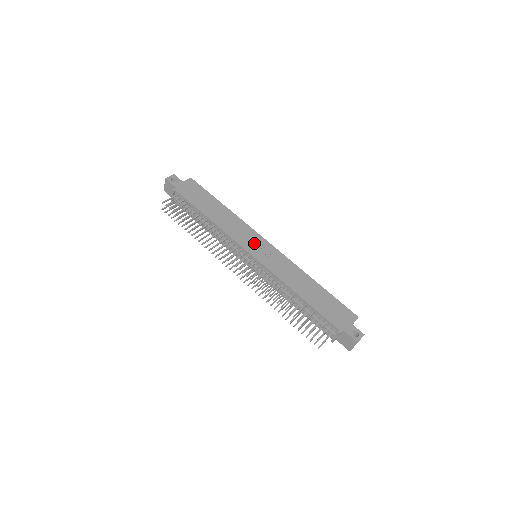
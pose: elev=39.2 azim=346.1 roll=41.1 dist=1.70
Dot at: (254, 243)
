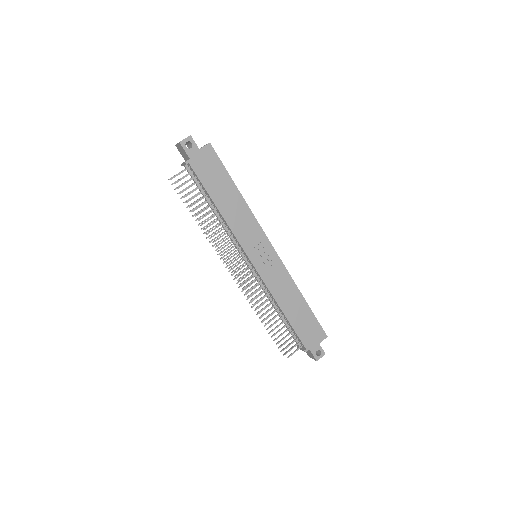
Dot at: (258, 247)
